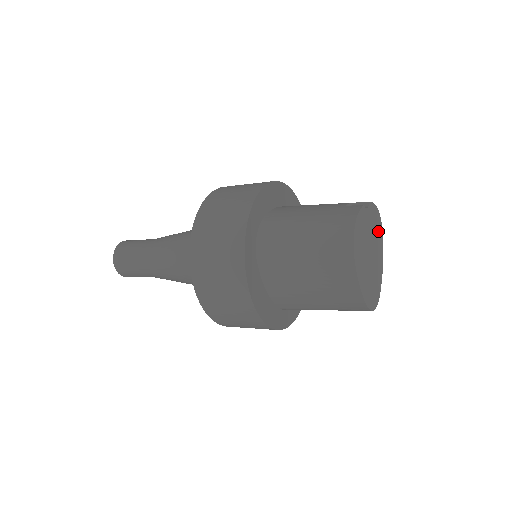
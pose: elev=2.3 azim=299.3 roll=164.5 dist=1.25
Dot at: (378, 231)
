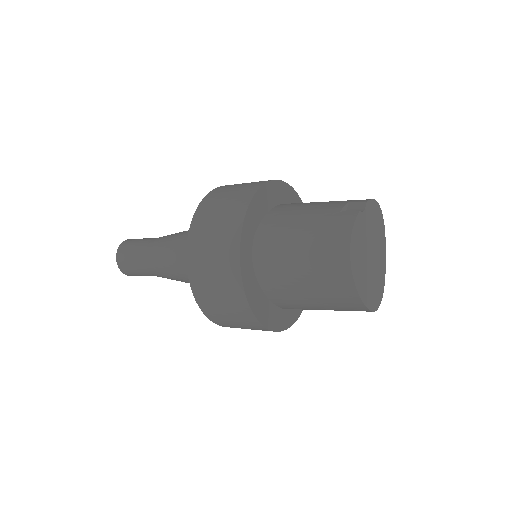
Dot at: (378, 225)
